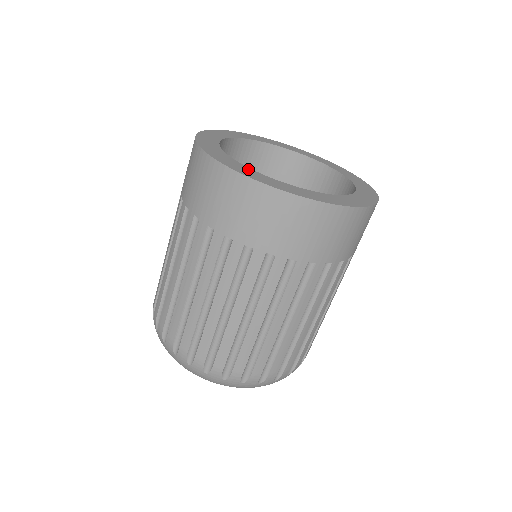
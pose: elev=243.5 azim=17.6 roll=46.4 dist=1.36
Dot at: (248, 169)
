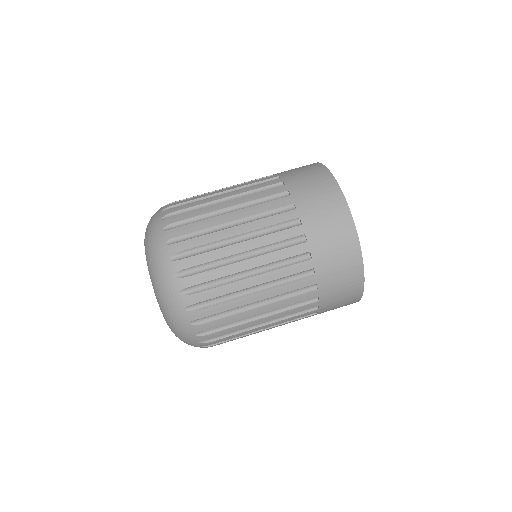
Dot at: occluded
